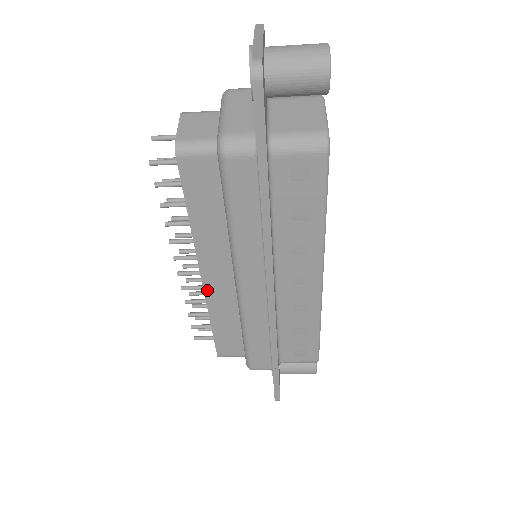
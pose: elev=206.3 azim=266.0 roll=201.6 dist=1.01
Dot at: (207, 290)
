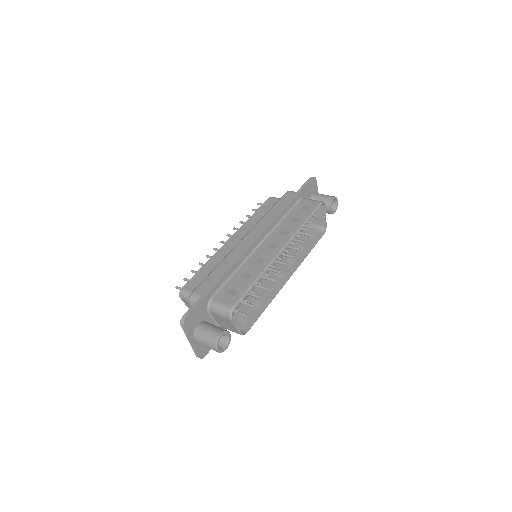
Dot at: occluded
